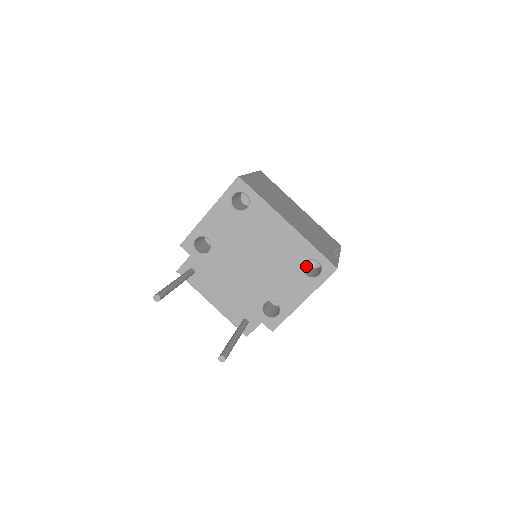
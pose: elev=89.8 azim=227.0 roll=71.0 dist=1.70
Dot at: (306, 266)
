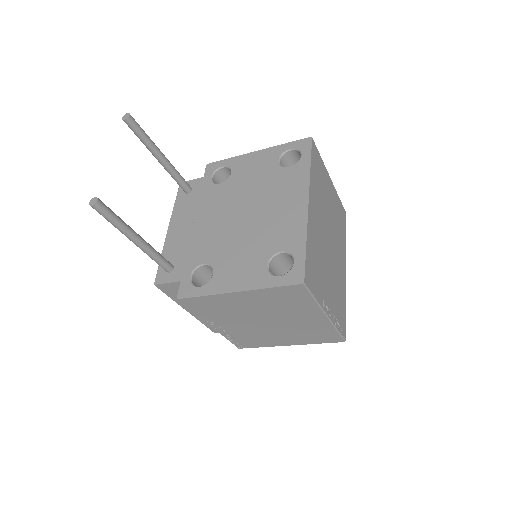
Dot at: occluded
